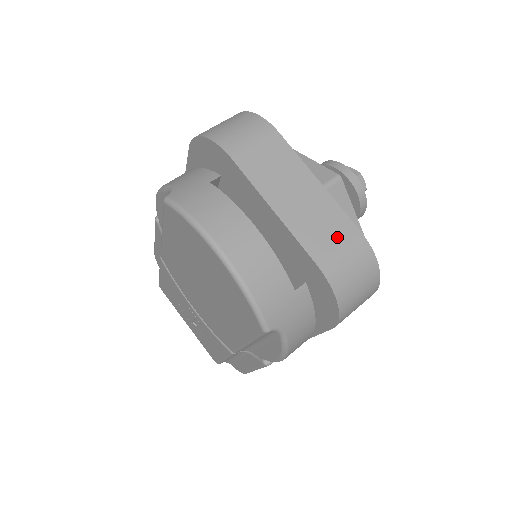
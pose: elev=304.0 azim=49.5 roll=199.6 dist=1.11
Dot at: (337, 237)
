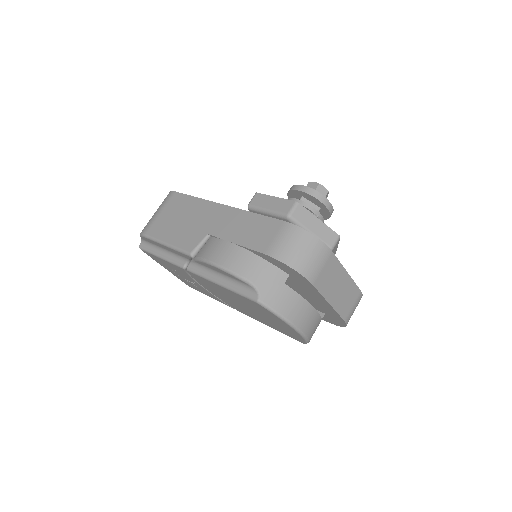
Dot at: (352, 301)
